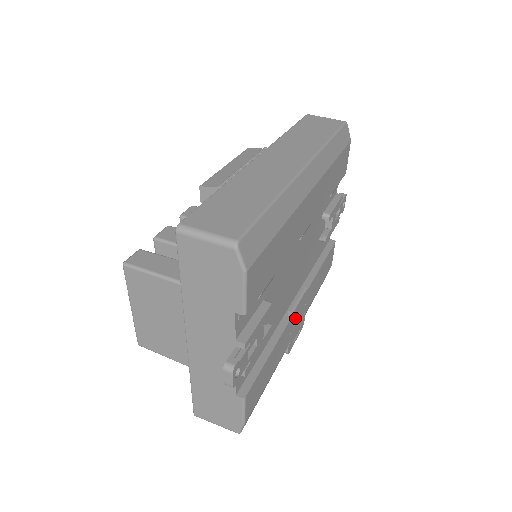
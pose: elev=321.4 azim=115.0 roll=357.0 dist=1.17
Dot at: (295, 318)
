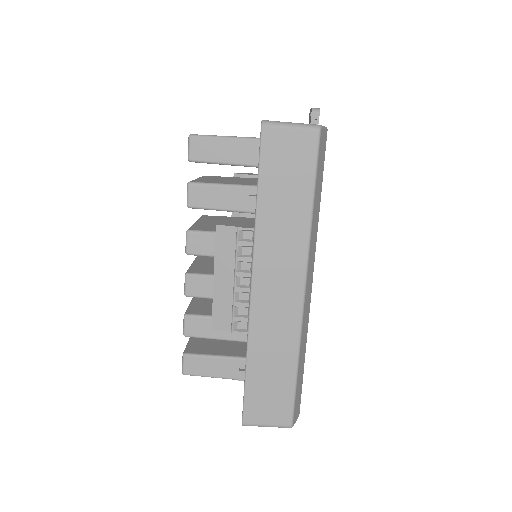
Dot at: occluded
